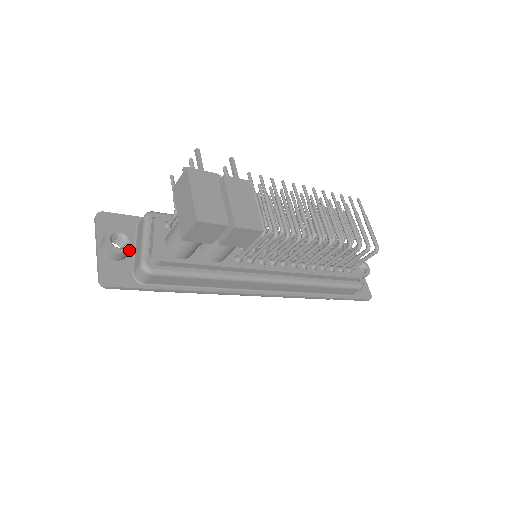
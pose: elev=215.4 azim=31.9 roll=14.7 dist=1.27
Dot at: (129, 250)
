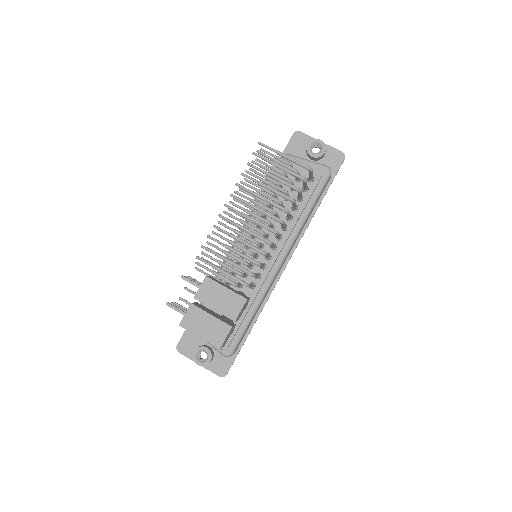
Dot at: (211, 355)
